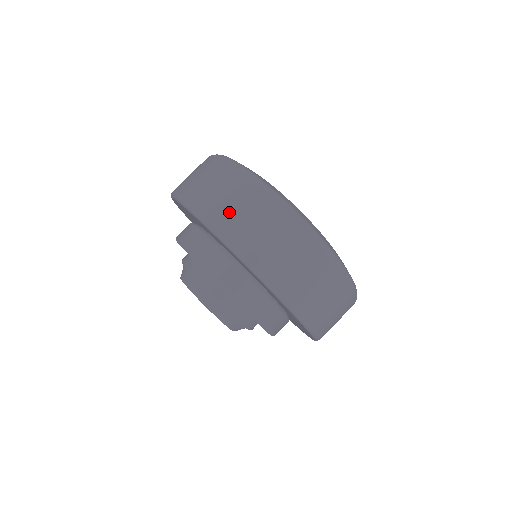
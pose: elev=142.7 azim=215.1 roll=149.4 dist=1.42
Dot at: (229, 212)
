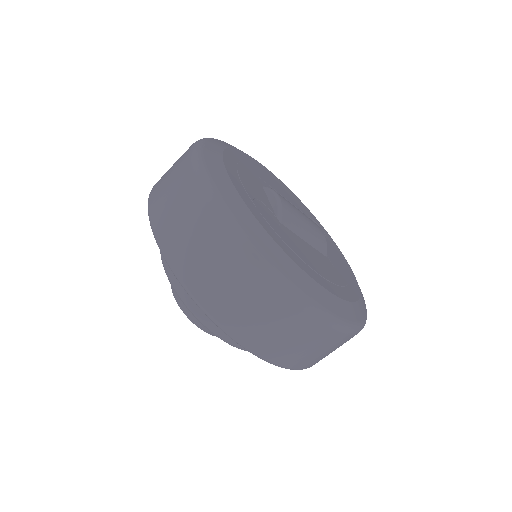
Dot at: (174, 225)
